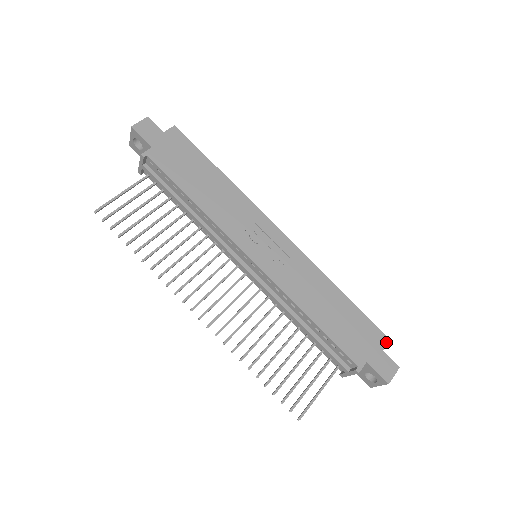
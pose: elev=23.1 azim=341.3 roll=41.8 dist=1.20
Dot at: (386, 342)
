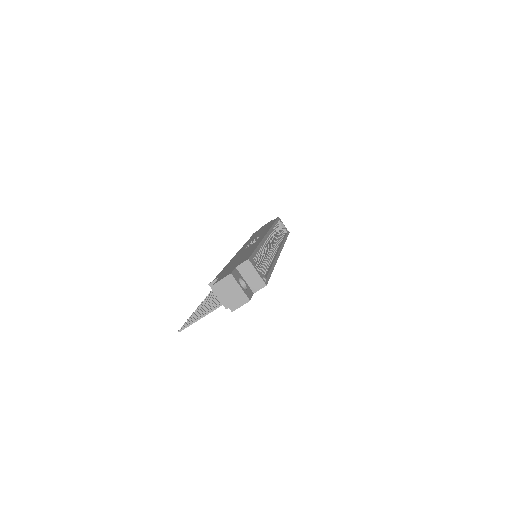
Dot at: (244, 261)
